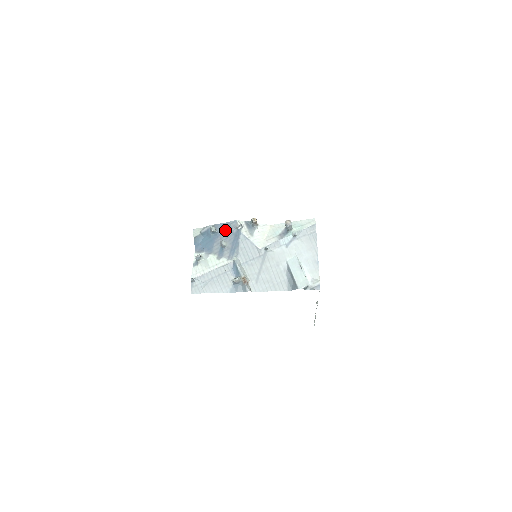
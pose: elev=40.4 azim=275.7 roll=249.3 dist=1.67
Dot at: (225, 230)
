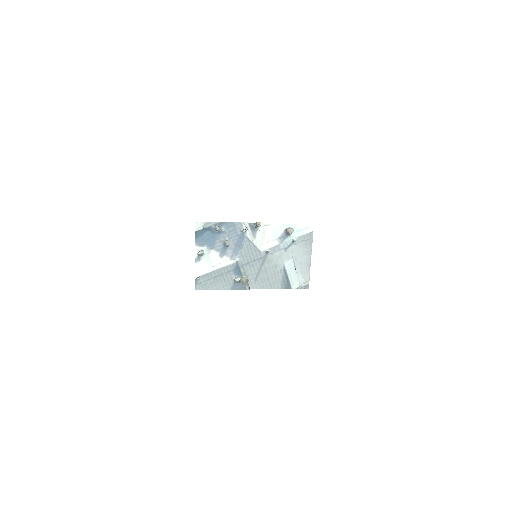
Dot at: (229, 230)
